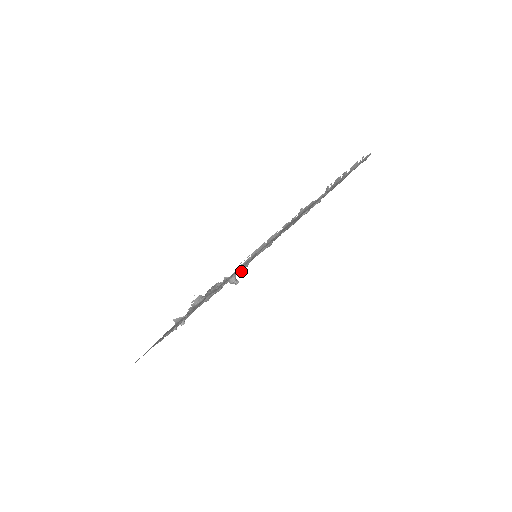
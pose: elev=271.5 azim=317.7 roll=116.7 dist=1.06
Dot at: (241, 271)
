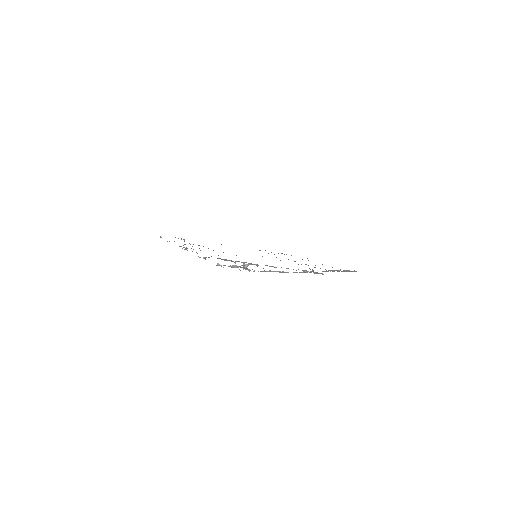
Dot at: (252, 264)
